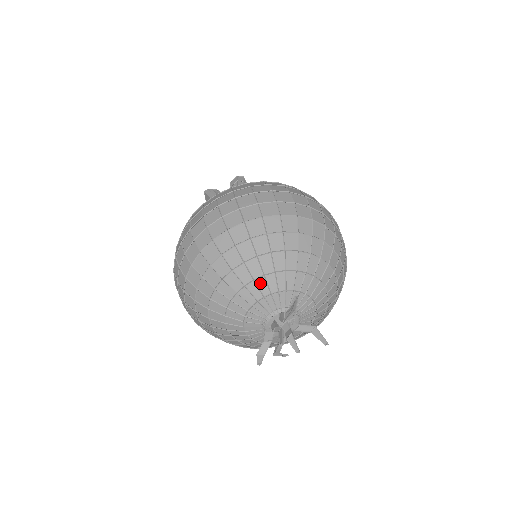
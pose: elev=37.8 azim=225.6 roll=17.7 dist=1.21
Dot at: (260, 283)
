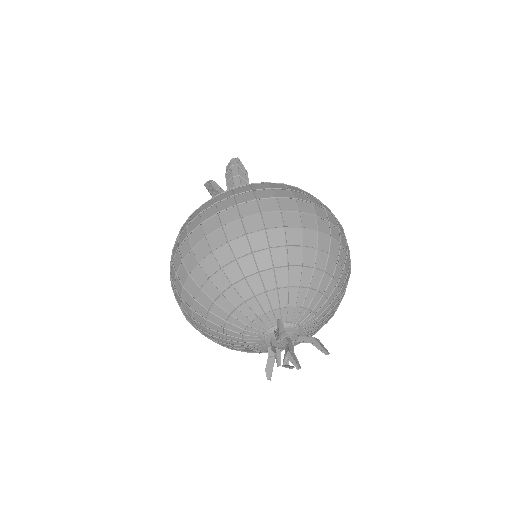
Dot at: (244, 309)
